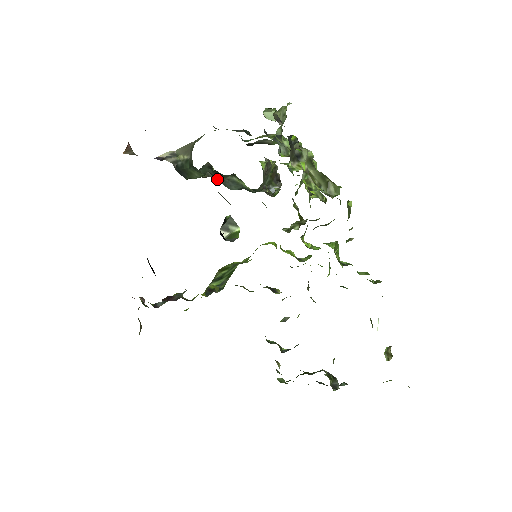
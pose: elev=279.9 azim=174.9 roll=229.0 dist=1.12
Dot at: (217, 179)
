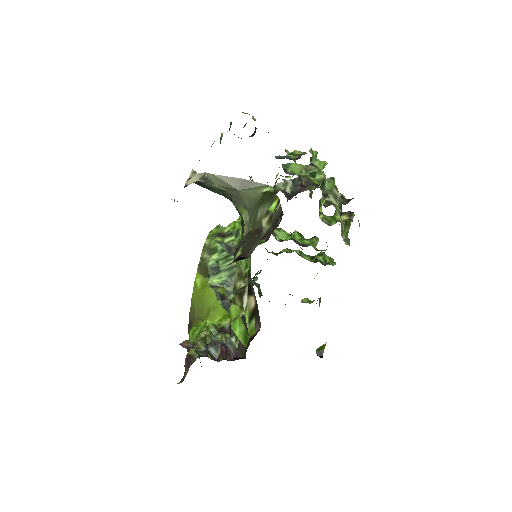
Dot at: occluded
